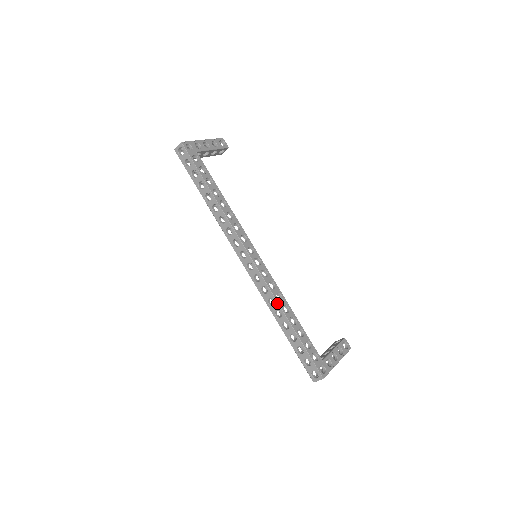
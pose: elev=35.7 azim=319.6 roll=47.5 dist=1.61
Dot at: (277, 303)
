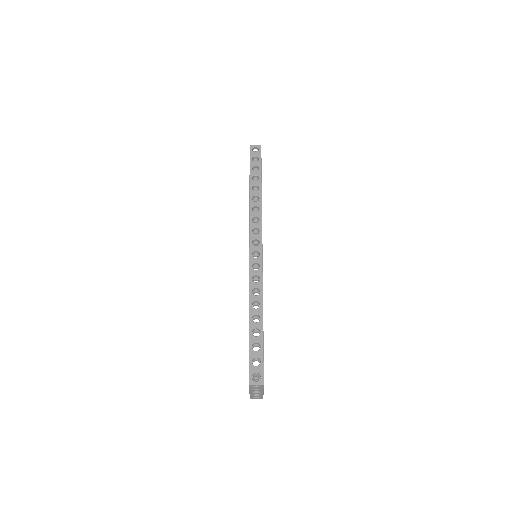
Dot at: (262, 295)
